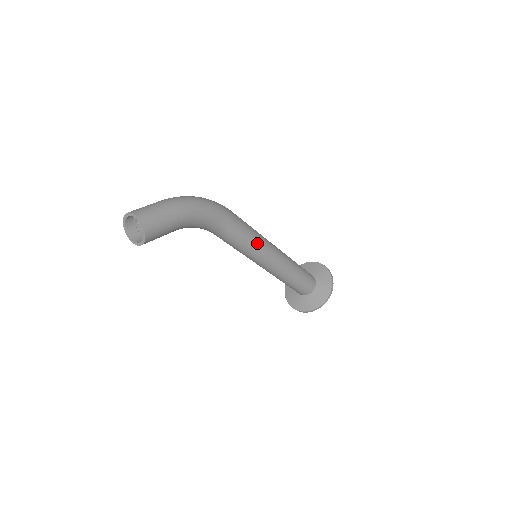
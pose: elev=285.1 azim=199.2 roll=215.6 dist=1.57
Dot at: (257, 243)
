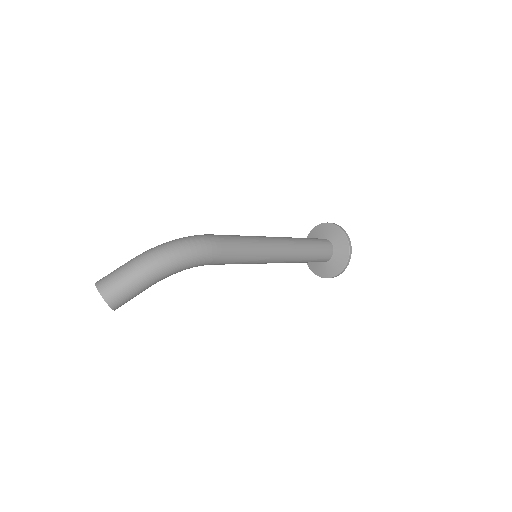
Dot at: (251, 259)
